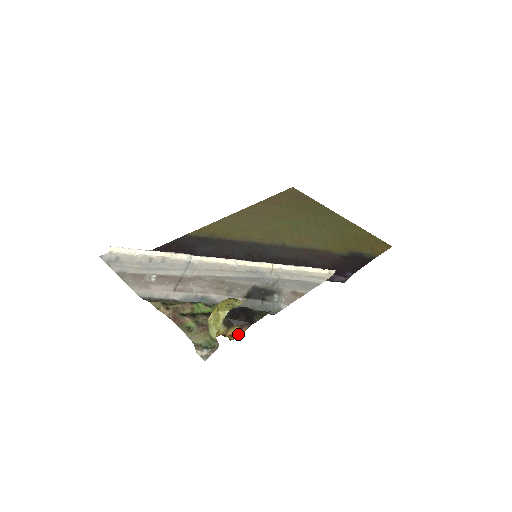
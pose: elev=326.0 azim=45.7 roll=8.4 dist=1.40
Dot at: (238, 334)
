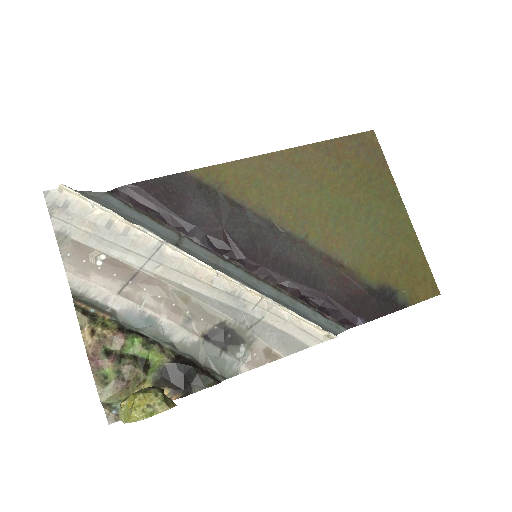
Dot at: occluded
